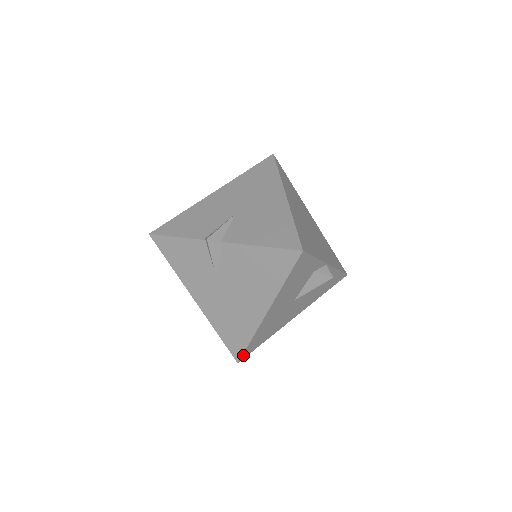
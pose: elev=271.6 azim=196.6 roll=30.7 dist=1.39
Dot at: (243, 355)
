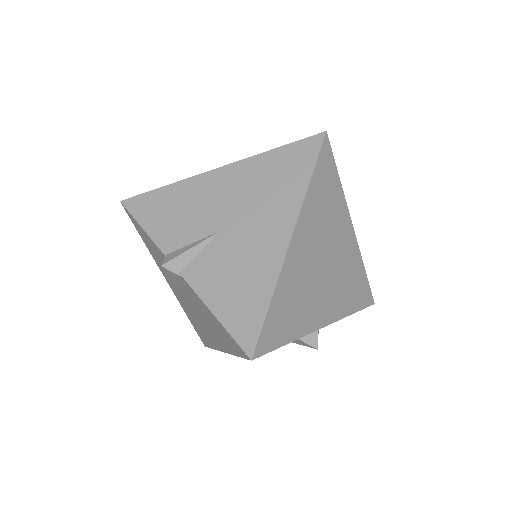
Dot at: occluded
